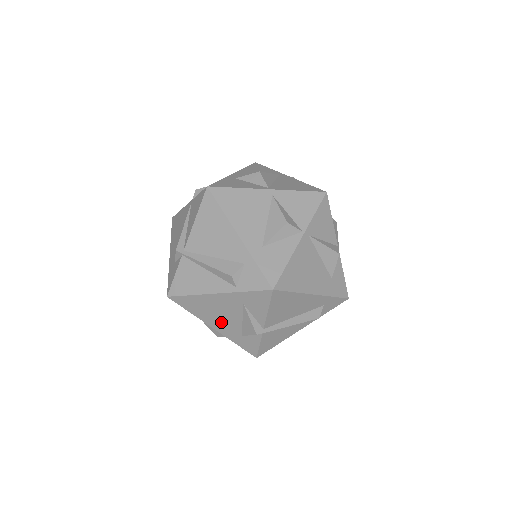
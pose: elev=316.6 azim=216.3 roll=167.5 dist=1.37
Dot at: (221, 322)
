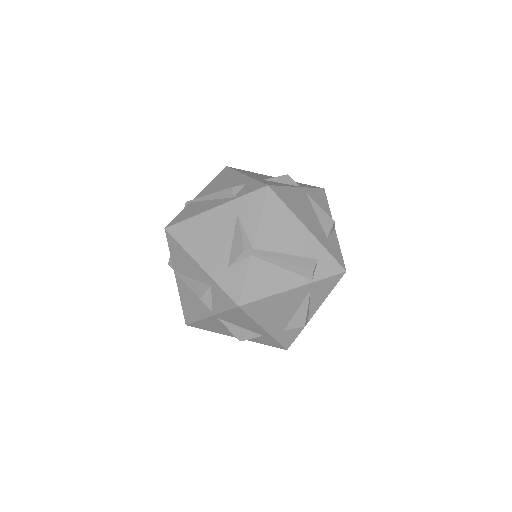
Dot at: (210, 251)
